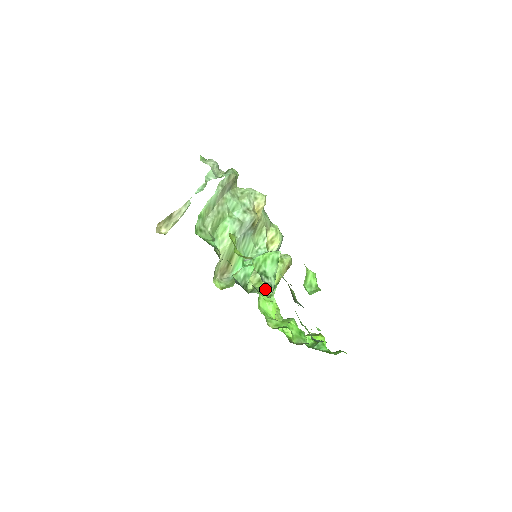
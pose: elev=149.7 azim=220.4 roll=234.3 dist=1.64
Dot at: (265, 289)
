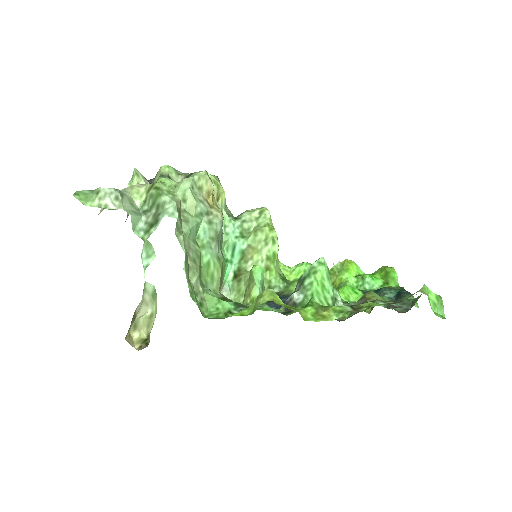
Dot at: (276, 270)
